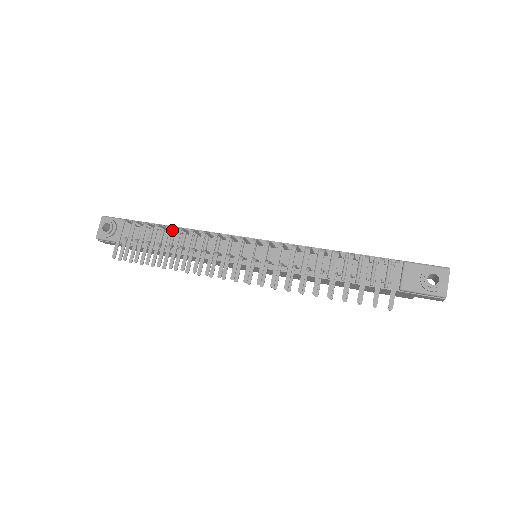
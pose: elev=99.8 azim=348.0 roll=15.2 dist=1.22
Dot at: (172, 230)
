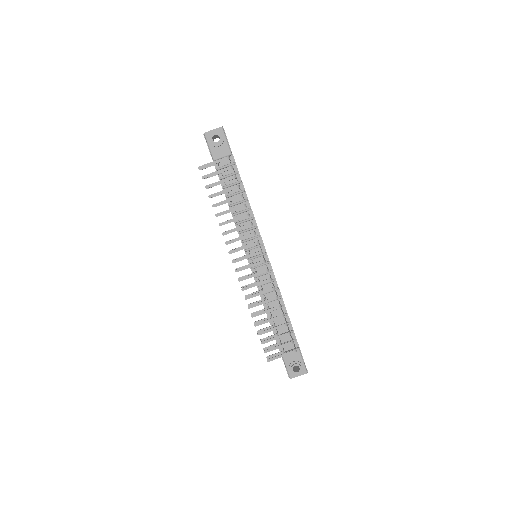
Dot at: (241, 189)
